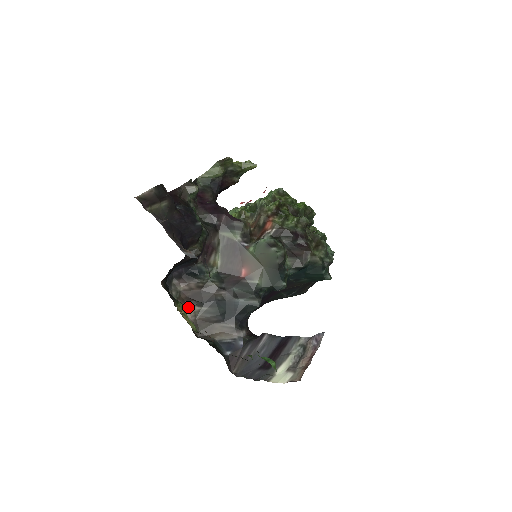
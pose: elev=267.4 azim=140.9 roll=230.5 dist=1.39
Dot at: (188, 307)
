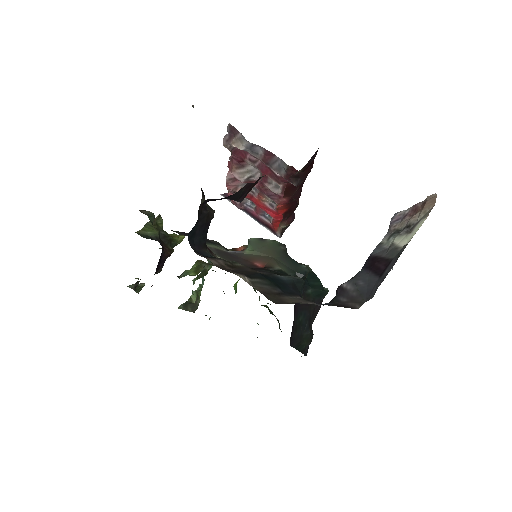
Dot at: (237, 274)
